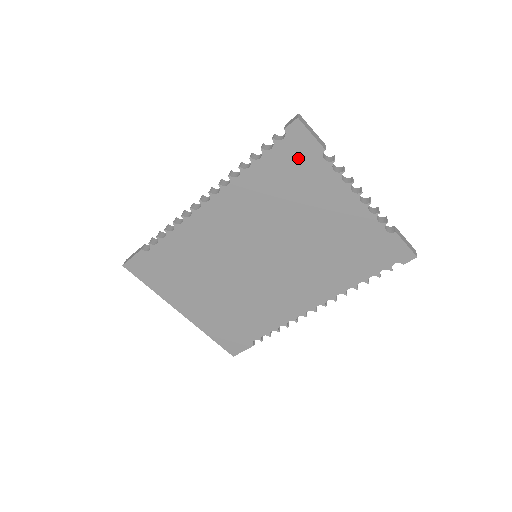
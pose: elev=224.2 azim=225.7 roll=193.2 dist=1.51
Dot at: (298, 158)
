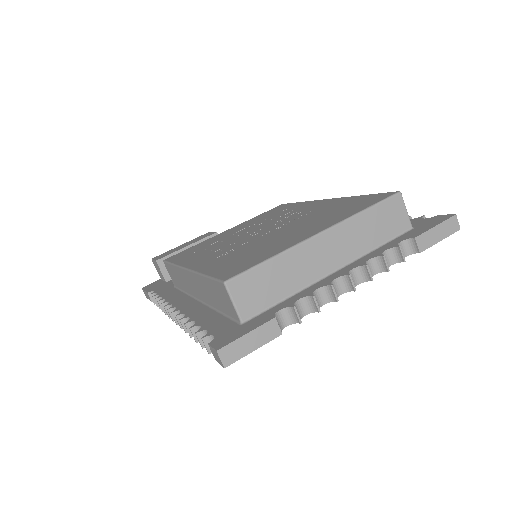
Dot at: occluded
